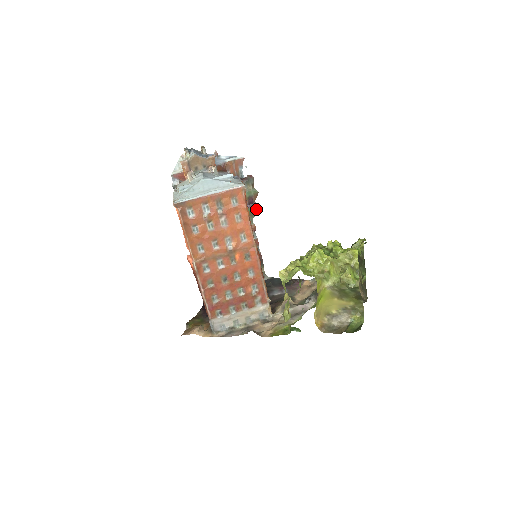
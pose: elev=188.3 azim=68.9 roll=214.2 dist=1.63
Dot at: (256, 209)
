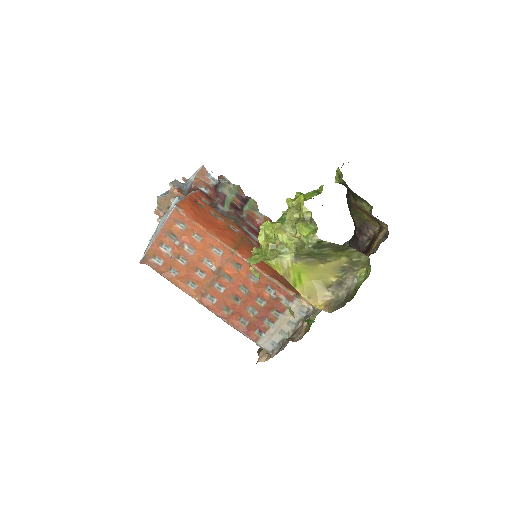
Dot at: (252, 202)
